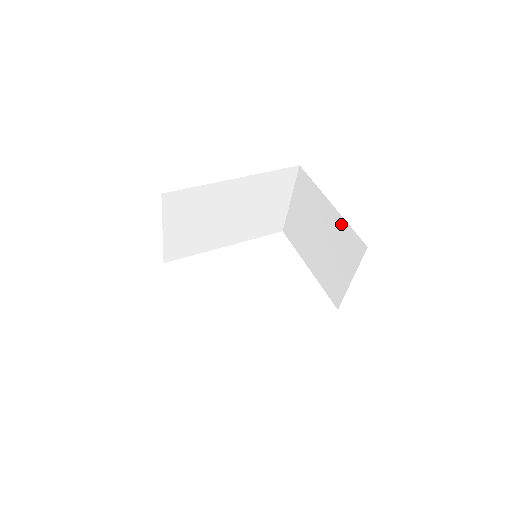
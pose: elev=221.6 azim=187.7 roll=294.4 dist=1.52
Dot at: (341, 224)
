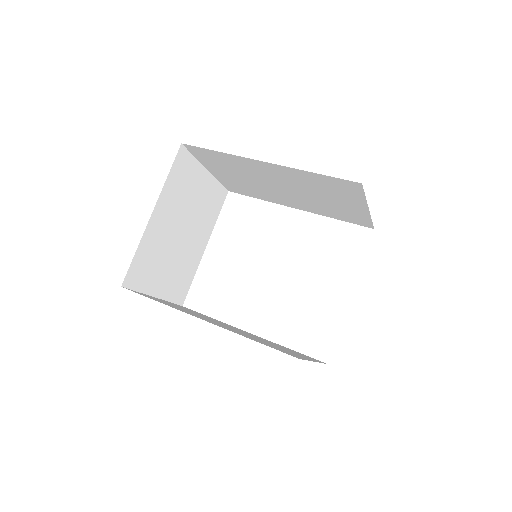
Dot at: occluded
